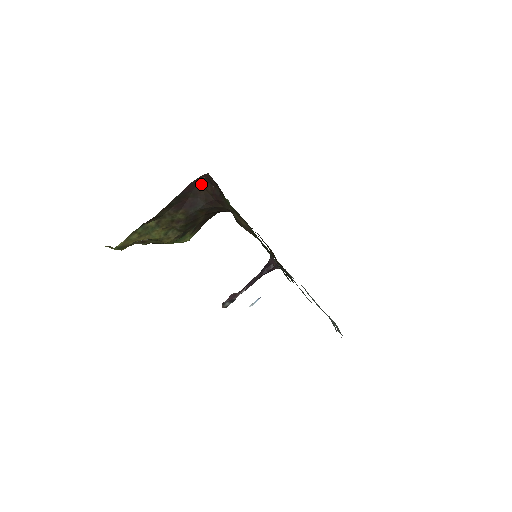
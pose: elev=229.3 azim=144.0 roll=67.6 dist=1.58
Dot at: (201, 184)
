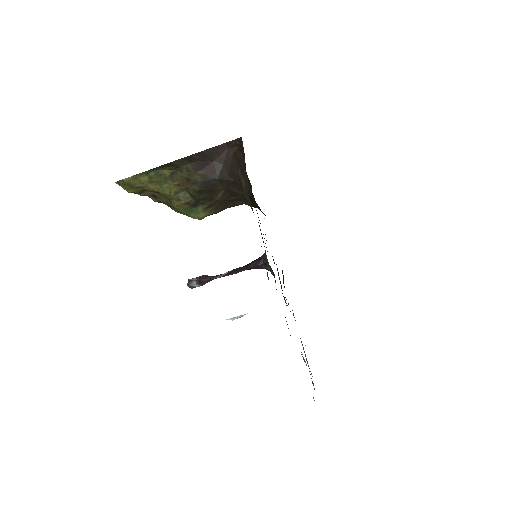
Dot at: (232, 150)
